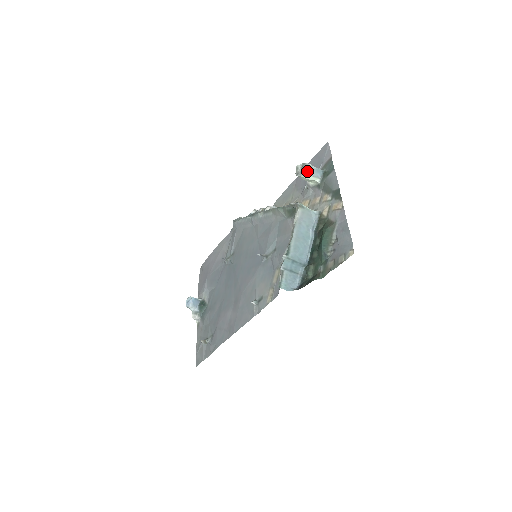
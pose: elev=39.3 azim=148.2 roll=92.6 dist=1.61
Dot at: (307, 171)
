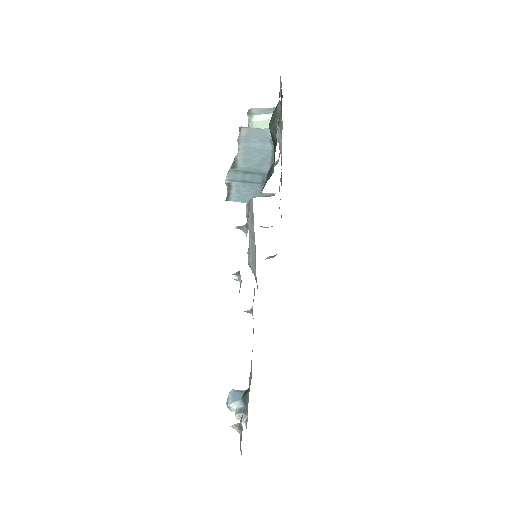
Dot at: (255, 113)
